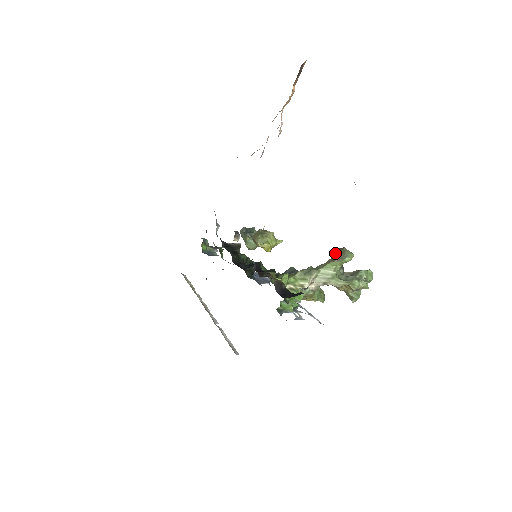
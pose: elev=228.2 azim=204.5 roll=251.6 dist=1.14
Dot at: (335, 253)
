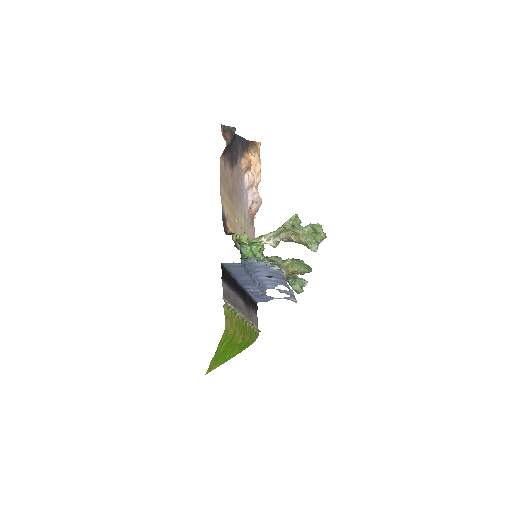
Dot at: occluded
